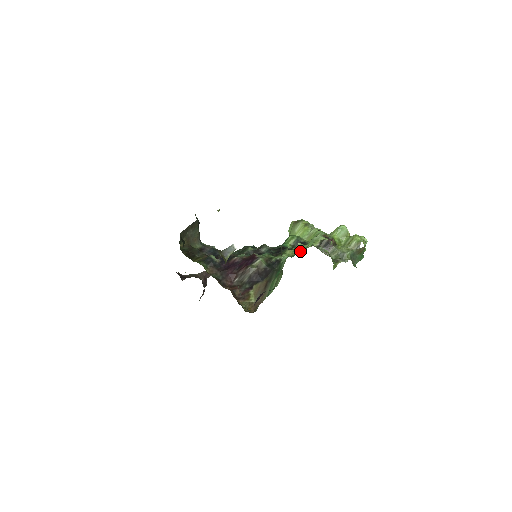
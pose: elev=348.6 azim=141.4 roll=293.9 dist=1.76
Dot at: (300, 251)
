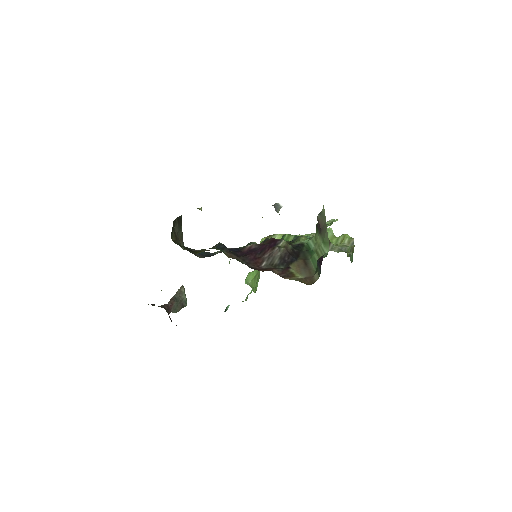
Dot at: occluded
